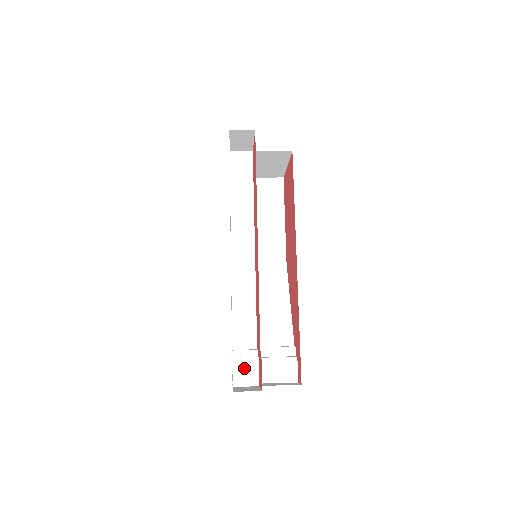
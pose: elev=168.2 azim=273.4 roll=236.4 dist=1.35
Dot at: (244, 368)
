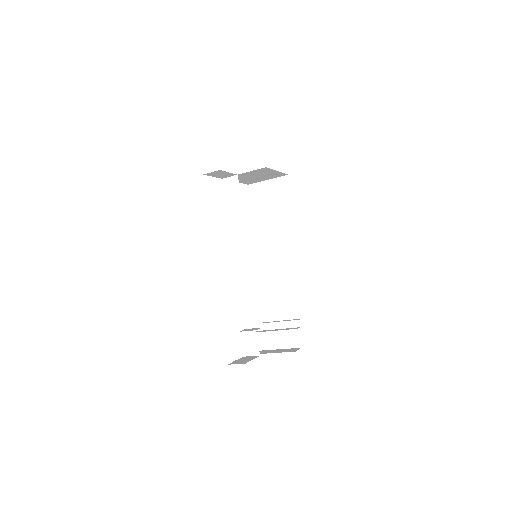
Dot at: (249, 343)
